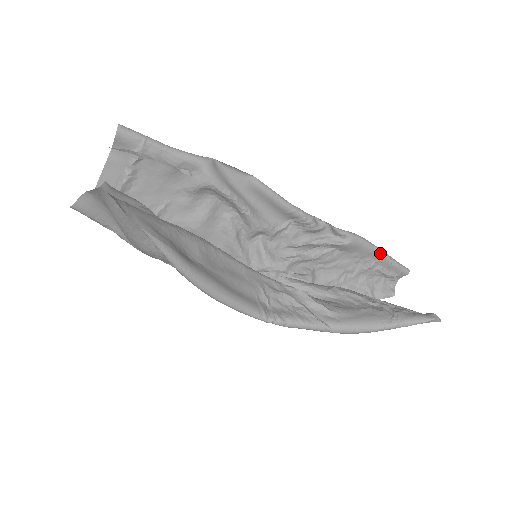
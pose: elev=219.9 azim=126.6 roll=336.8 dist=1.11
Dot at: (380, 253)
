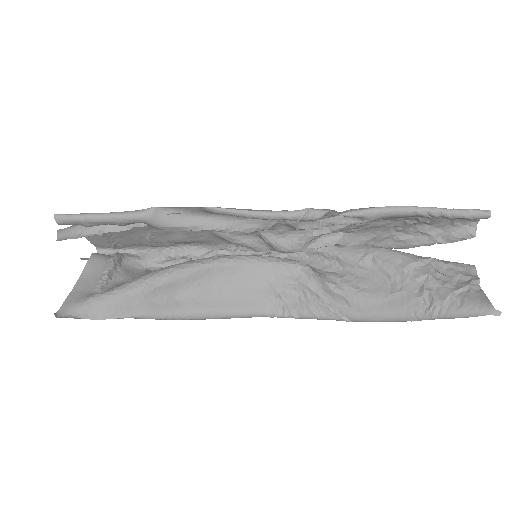
Dot at: (427, 213)
